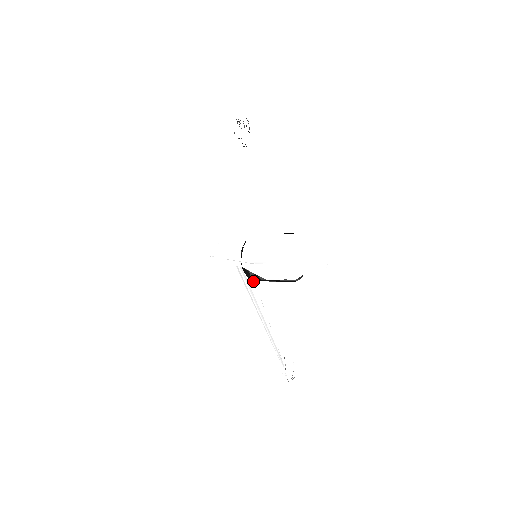
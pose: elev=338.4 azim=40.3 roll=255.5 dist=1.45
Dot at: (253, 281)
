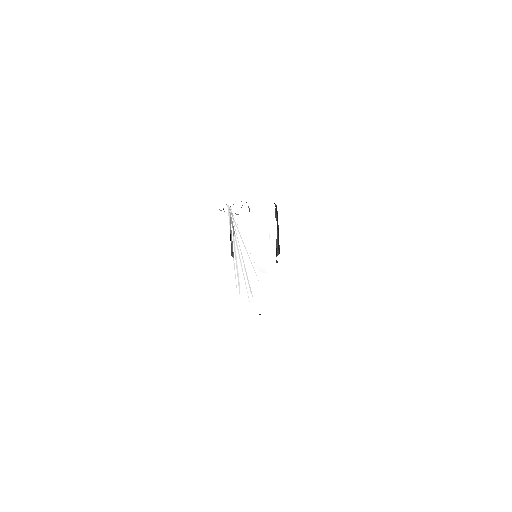
Dot at: (254, 265)
